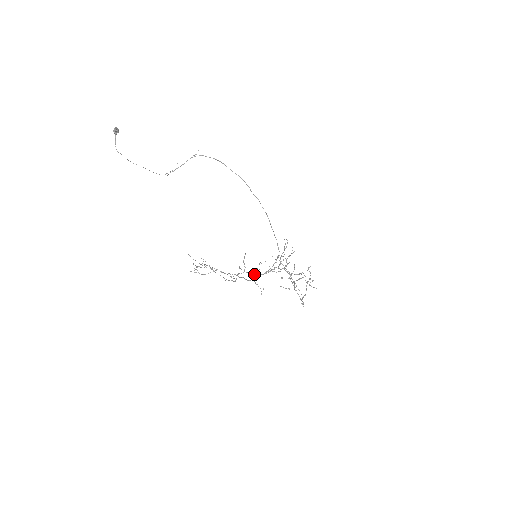
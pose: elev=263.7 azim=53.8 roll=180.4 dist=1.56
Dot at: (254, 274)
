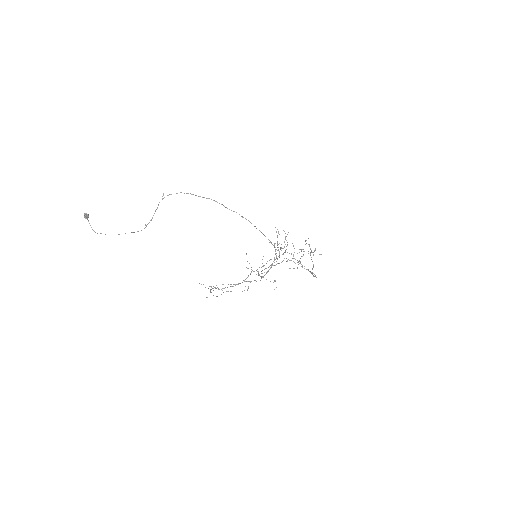
Dot at: occluded
